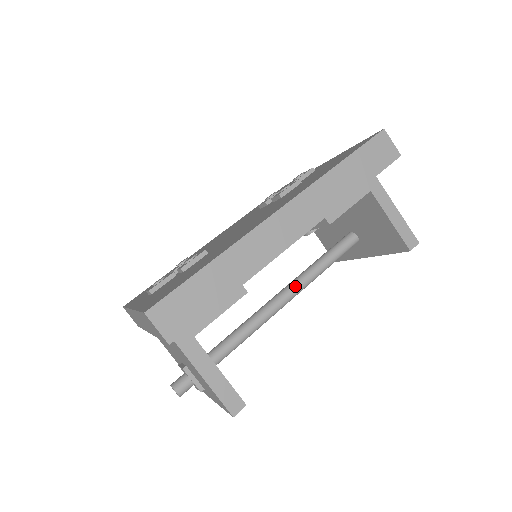
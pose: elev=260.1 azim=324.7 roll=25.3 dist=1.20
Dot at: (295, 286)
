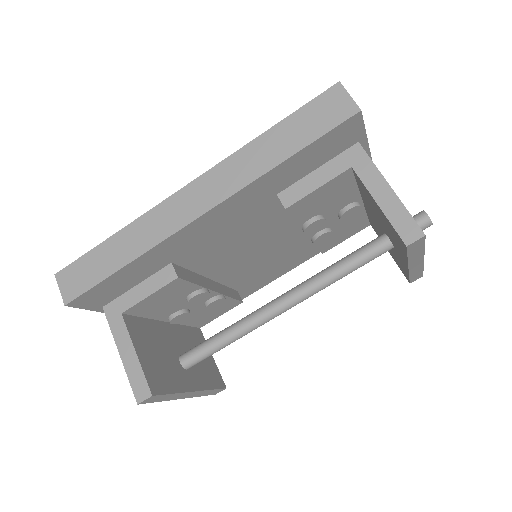
Dot at: (291, 293)
